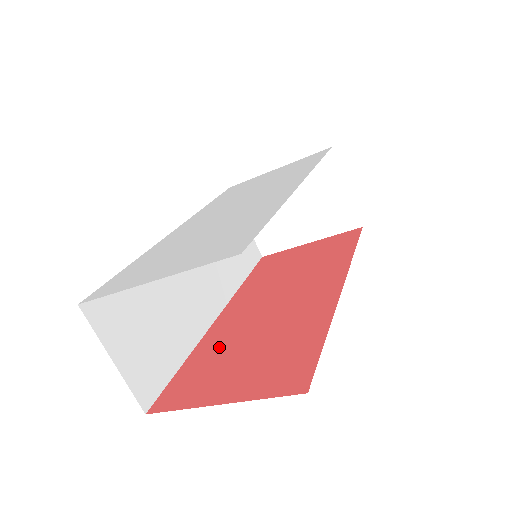
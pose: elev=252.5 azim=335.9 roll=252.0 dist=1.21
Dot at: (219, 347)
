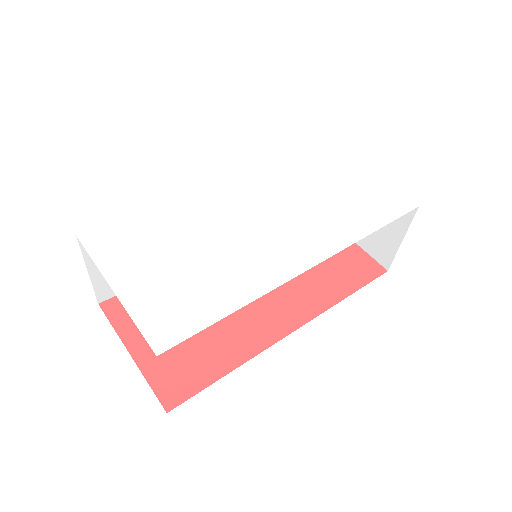
Dot at: occluded
